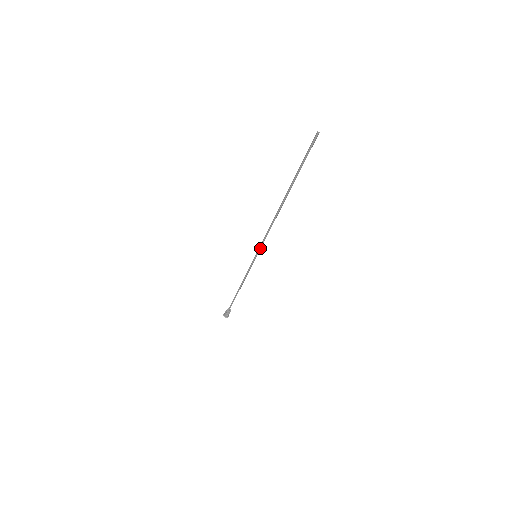
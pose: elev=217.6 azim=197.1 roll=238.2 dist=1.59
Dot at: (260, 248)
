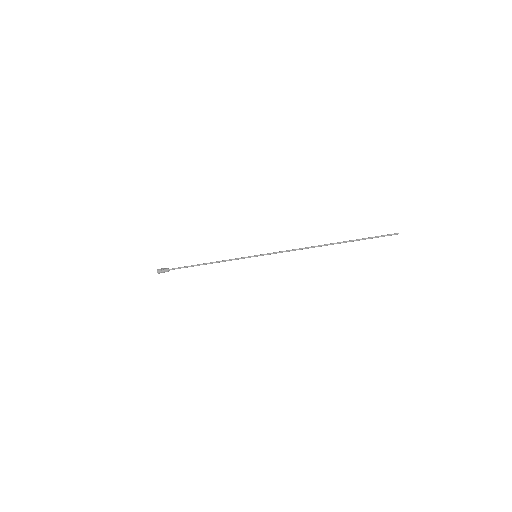
Dot at: occluded
